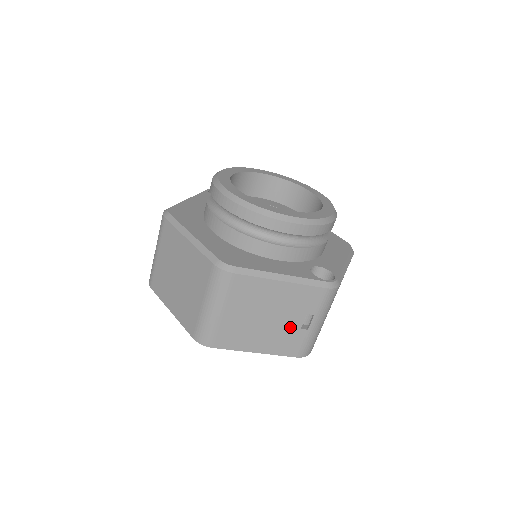
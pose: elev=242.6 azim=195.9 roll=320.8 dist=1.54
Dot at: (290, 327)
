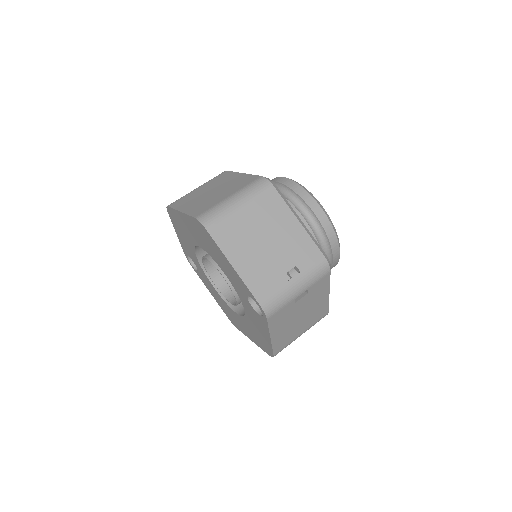
Dot at: (276, 266)
